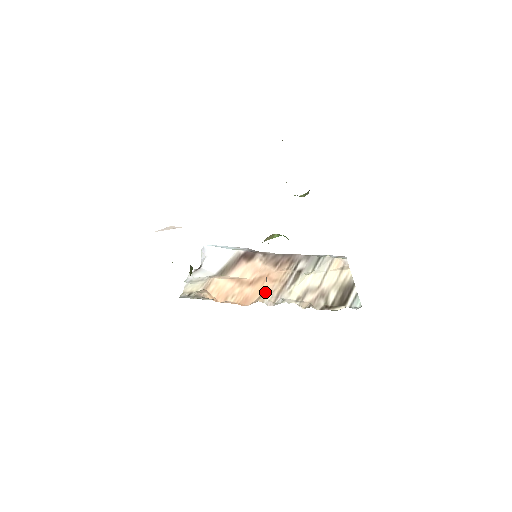
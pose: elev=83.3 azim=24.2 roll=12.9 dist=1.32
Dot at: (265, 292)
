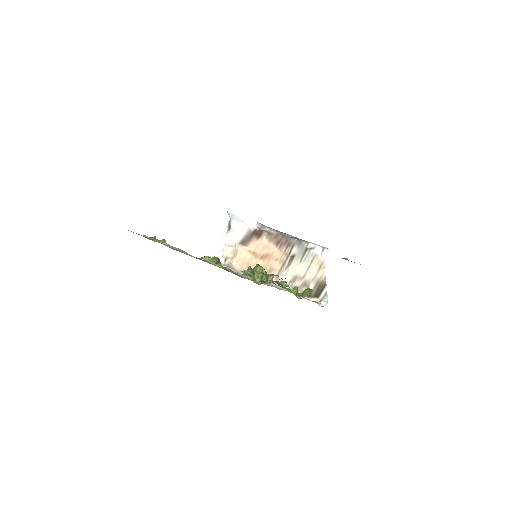
Dot at: (270, 269)
